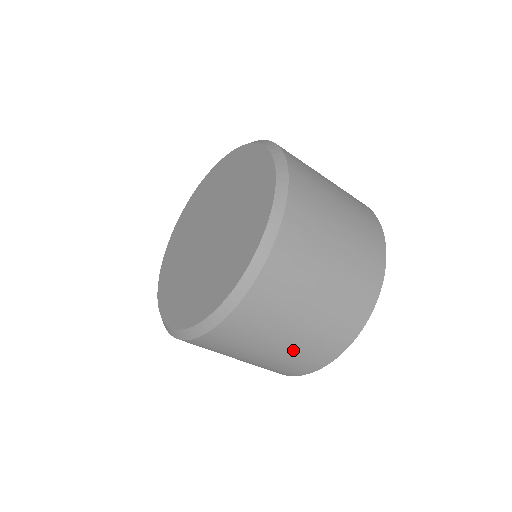
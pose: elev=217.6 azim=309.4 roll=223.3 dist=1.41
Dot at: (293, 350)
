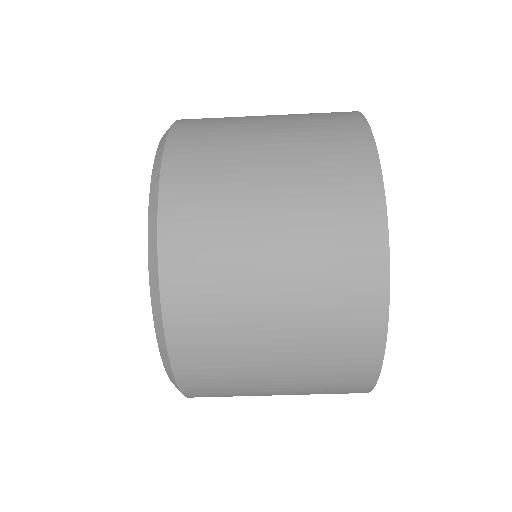
Dot at: (301, 212)
